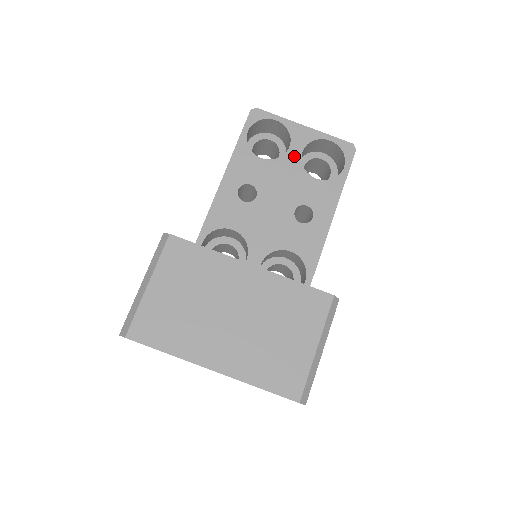
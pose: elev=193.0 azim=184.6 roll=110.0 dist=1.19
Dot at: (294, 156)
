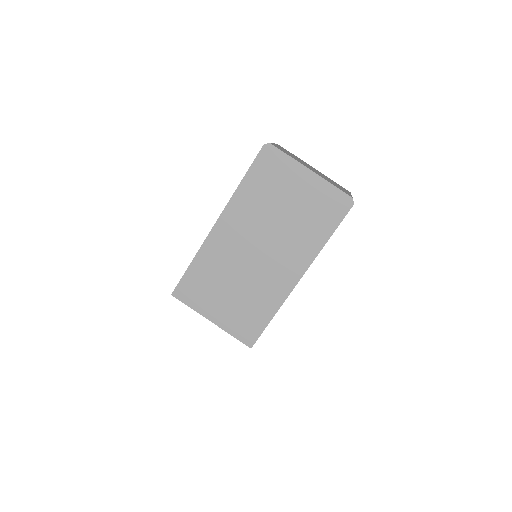
Dot at: occluded
